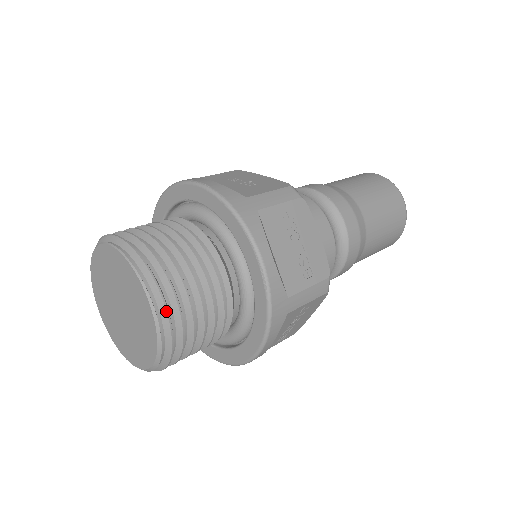
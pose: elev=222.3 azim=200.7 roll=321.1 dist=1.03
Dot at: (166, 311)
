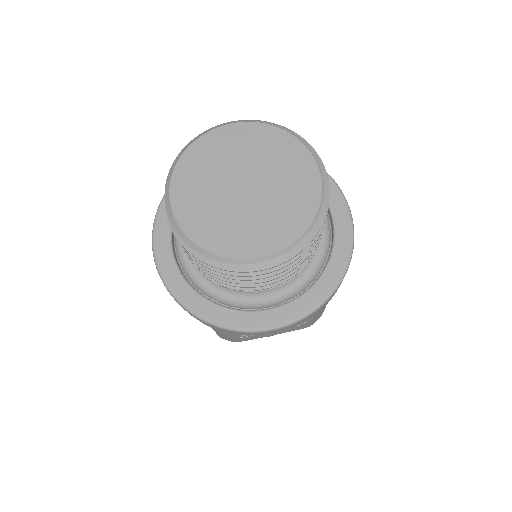
Dot at: (320, 228)
